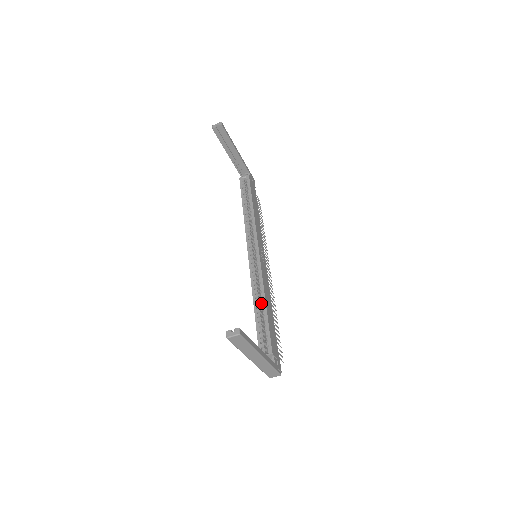
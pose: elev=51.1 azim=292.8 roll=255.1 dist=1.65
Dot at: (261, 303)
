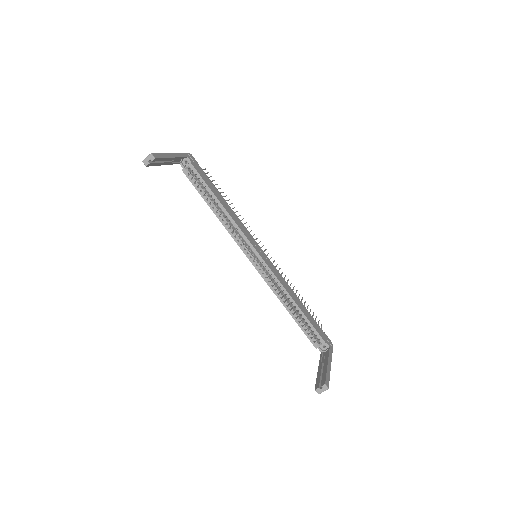
Dot at: occluded
